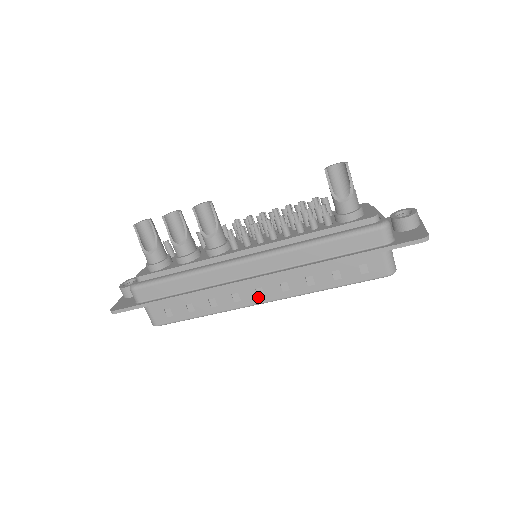
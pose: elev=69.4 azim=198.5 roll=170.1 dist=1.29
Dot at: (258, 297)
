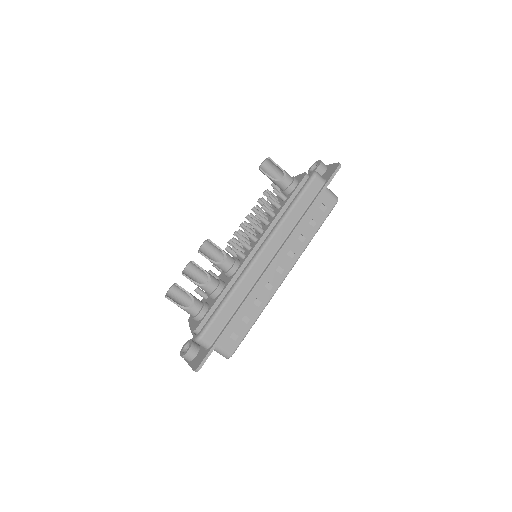
Dot at: (281, 275)
